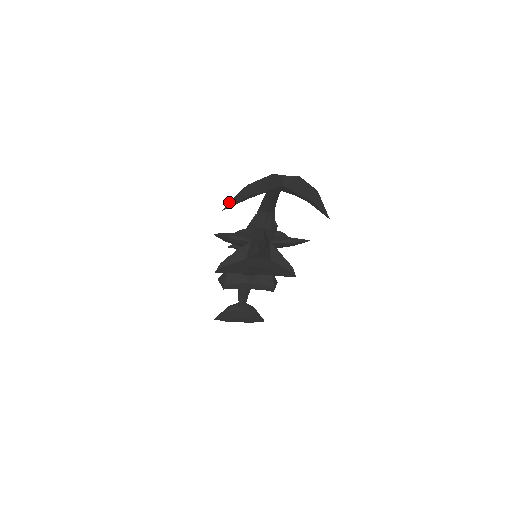
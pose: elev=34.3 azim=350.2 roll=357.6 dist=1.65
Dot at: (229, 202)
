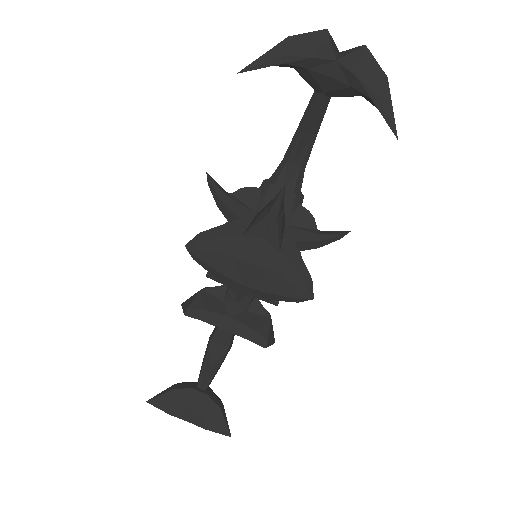
Dot at: (252, 64)
